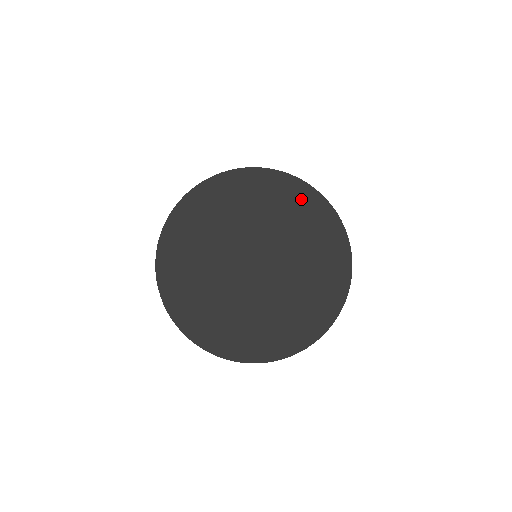
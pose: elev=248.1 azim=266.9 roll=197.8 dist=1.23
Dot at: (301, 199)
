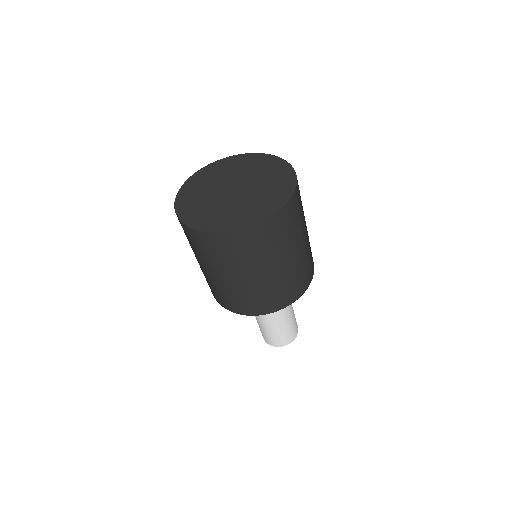
Dot at: (263, 160)
